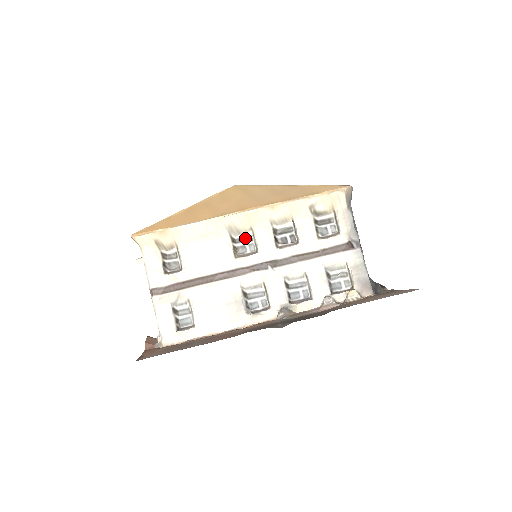
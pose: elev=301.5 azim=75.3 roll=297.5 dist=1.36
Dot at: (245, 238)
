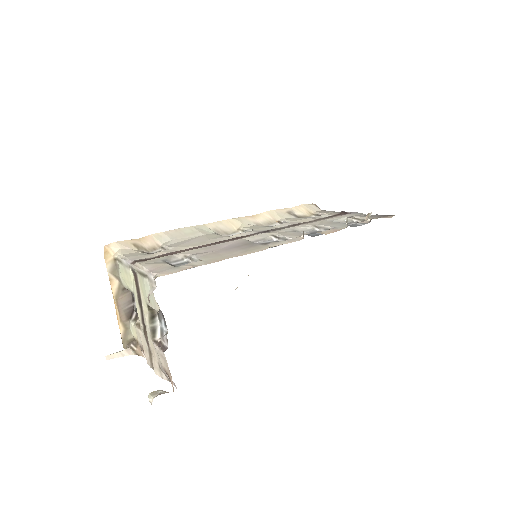
Dot at: occluded
